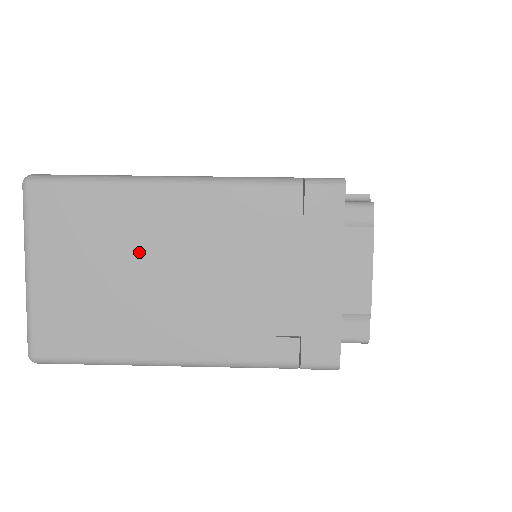
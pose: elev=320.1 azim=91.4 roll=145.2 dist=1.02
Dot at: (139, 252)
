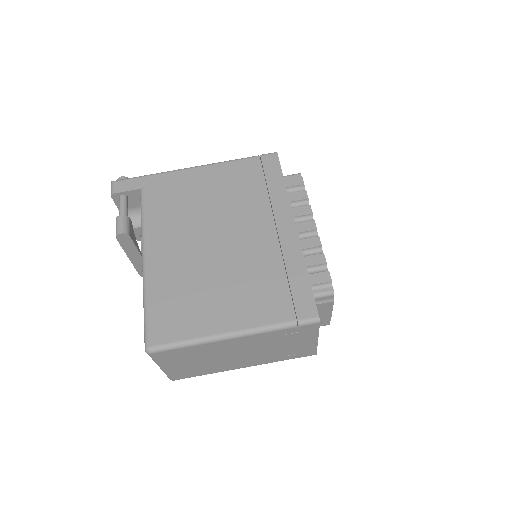
Dot at: (216, 355)
